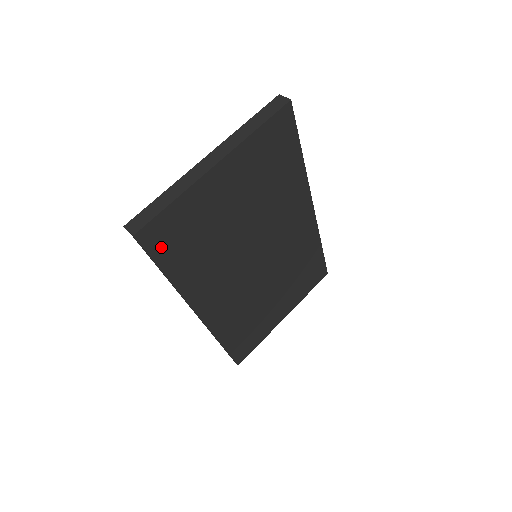
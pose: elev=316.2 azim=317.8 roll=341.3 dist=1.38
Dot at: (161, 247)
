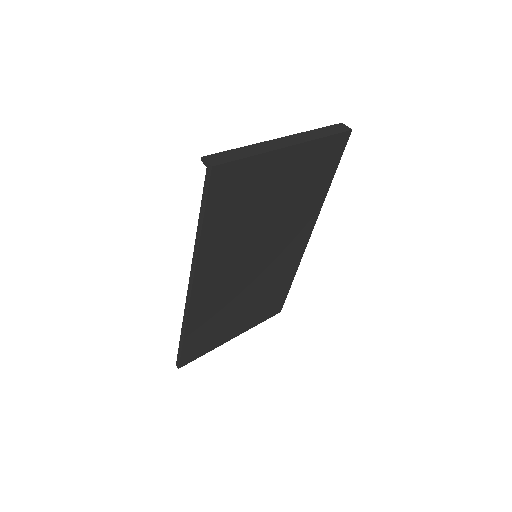
Dot at: (218, 194)
